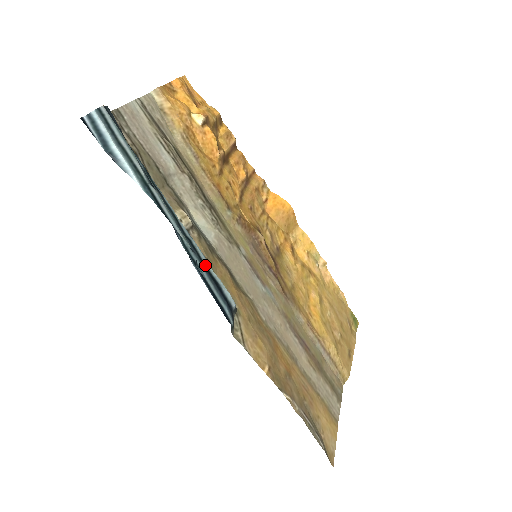
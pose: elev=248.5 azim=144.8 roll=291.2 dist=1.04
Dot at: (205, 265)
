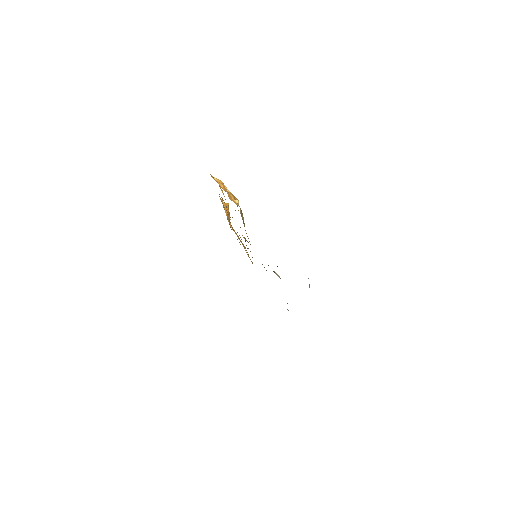
Dot at: occluded
